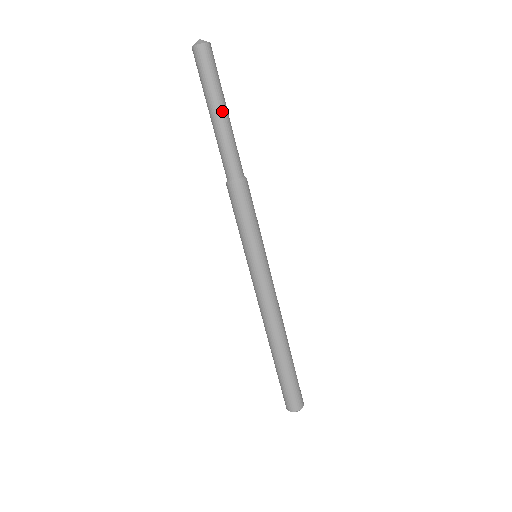
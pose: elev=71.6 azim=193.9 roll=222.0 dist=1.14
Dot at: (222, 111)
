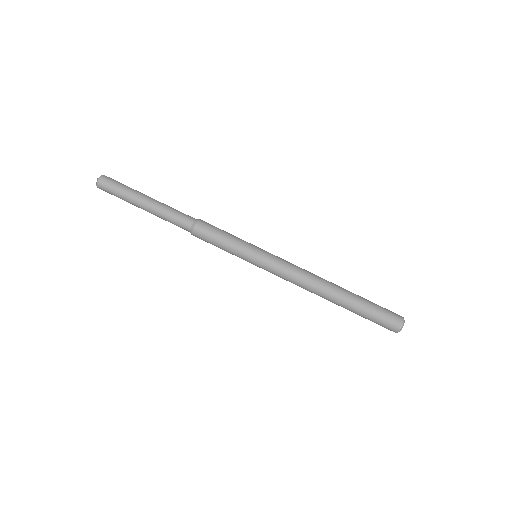
Dot at: (143, 204)
